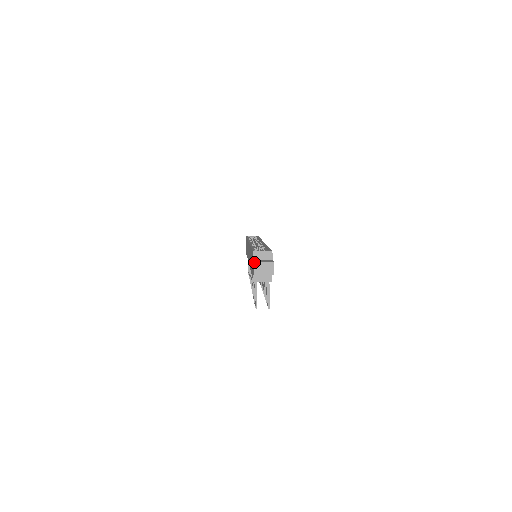
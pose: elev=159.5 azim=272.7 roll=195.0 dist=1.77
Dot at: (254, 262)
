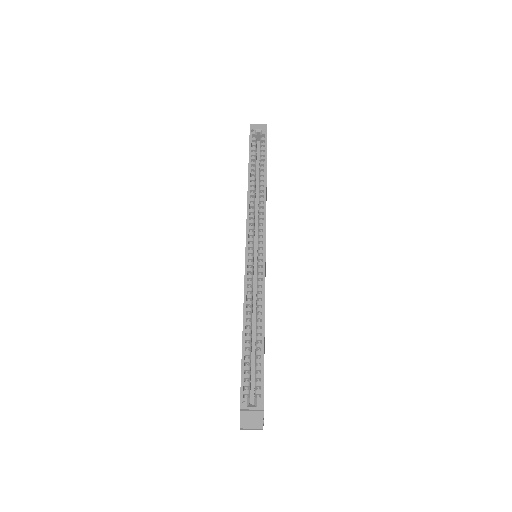
Dot at: (240, 428)
